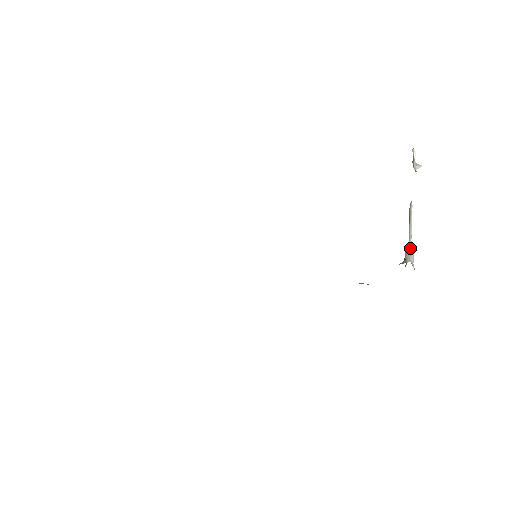
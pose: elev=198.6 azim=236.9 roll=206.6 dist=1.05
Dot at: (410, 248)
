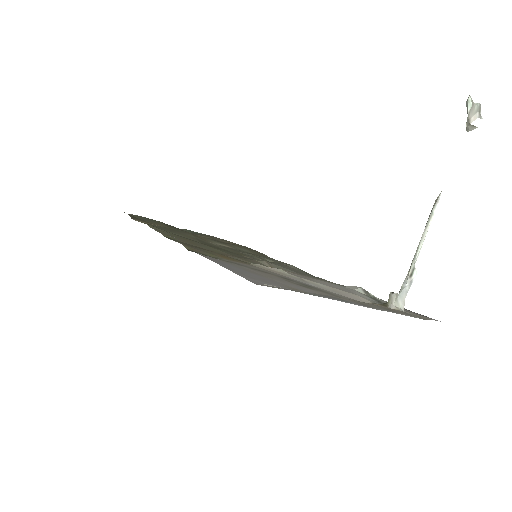
Dot at: (407, 277)
